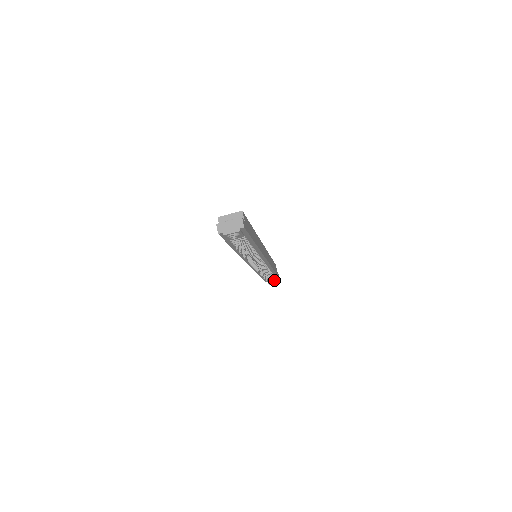
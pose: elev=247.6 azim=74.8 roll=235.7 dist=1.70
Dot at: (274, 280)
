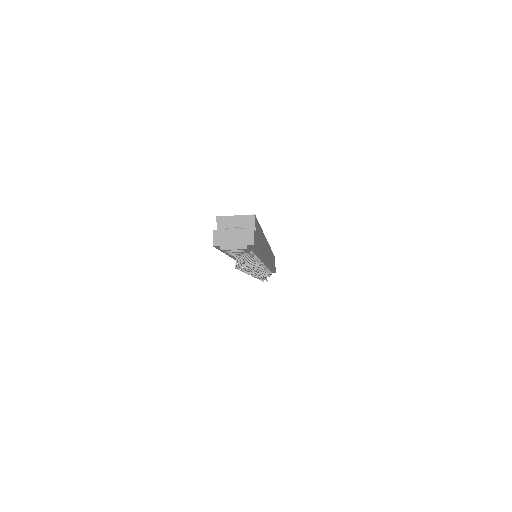
Dot at: (269, 275)
